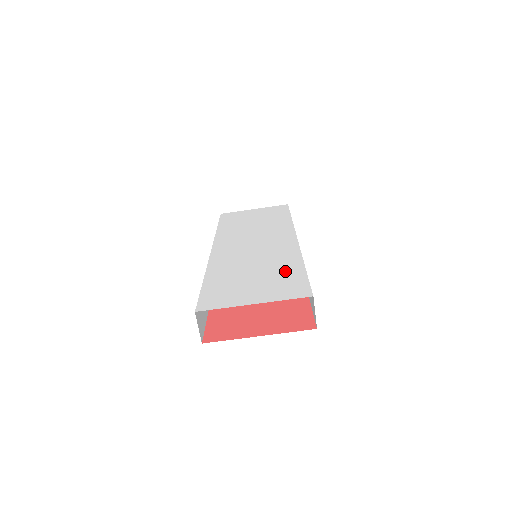
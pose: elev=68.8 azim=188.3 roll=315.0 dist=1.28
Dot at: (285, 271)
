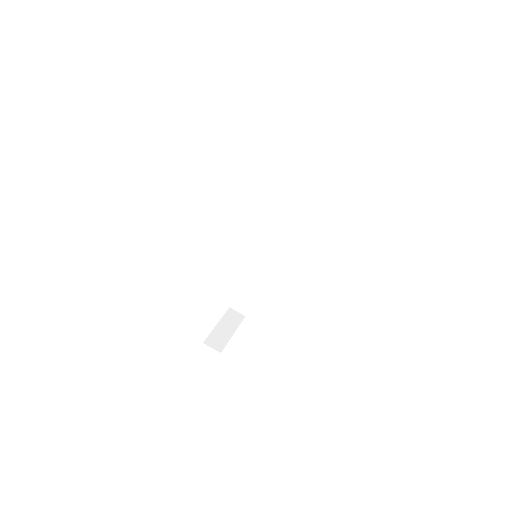
Dot at: occluded
